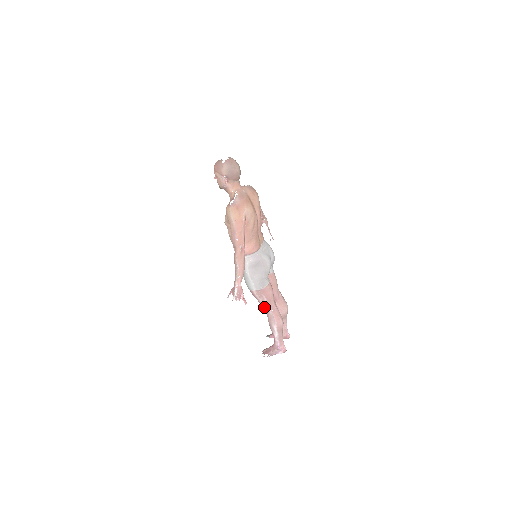
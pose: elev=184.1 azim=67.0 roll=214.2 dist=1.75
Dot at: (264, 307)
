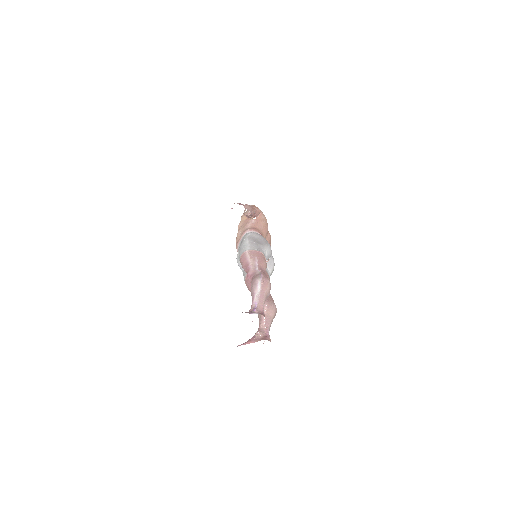
Dot at: (252, 270)
